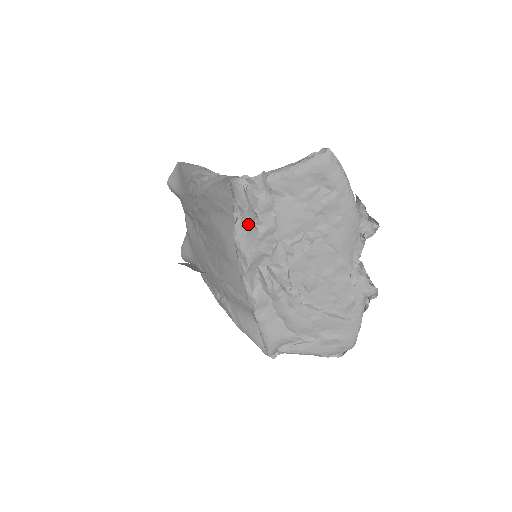
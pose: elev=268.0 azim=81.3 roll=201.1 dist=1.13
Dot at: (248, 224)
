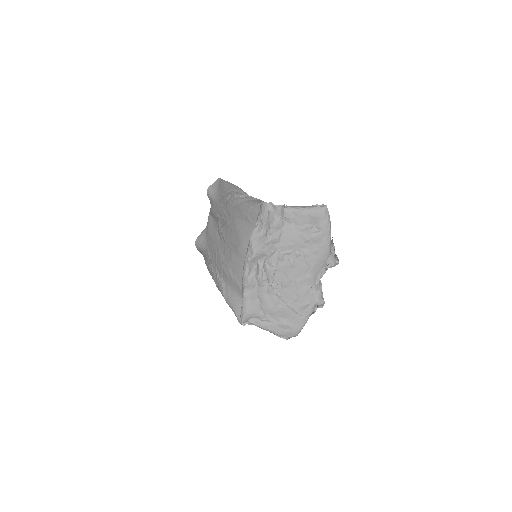
Dot at: (262, 232)
